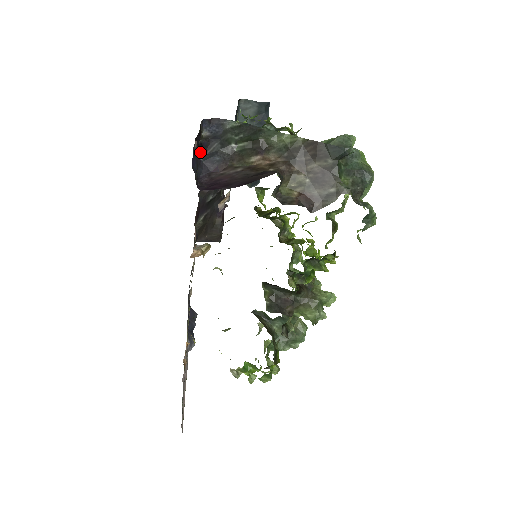
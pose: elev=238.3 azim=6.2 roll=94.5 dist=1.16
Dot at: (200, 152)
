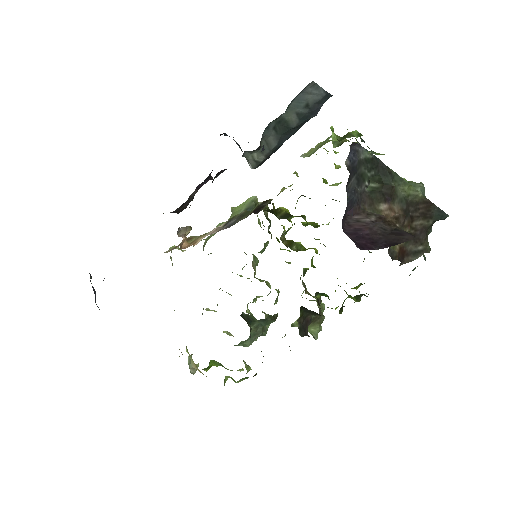
Dot at: occluded
